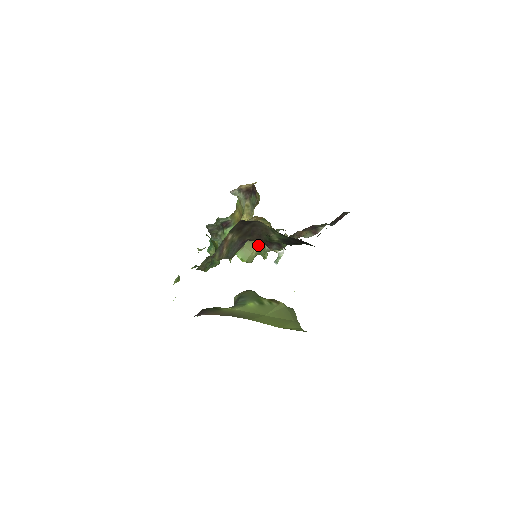
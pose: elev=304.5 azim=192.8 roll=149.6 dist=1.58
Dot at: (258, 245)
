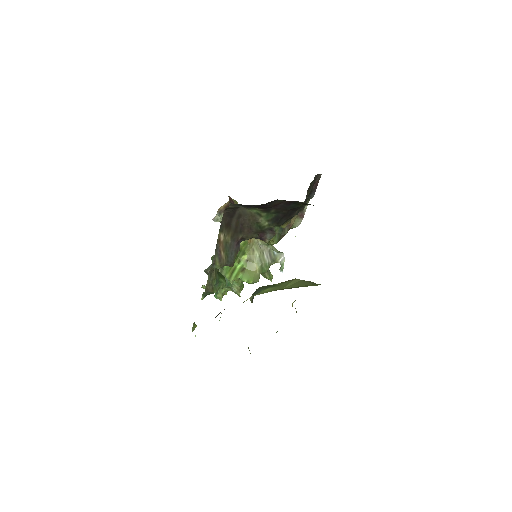
Dot at: (258, 262)
